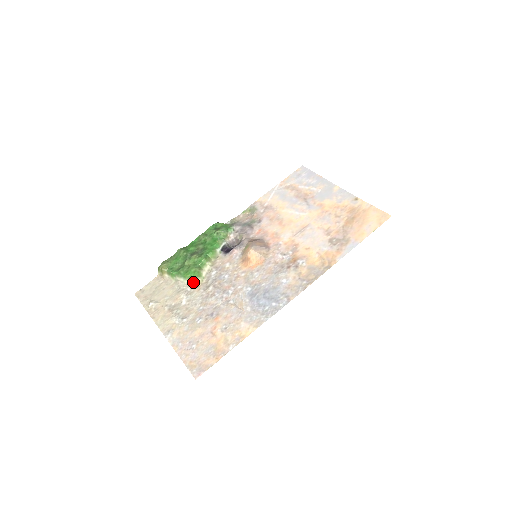
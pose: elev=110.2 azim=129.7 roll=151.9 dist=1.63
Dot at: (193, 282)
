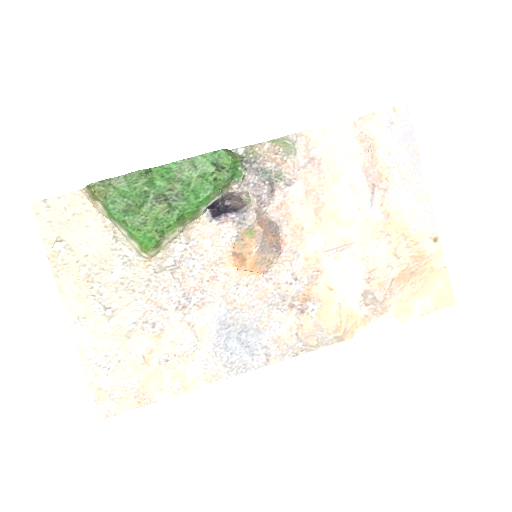
Dot at: (142, 252)
